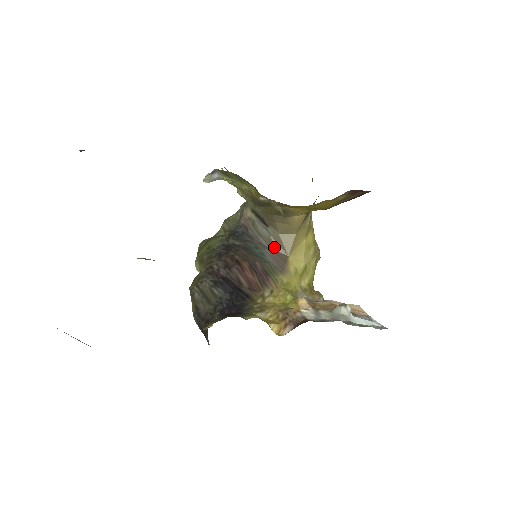
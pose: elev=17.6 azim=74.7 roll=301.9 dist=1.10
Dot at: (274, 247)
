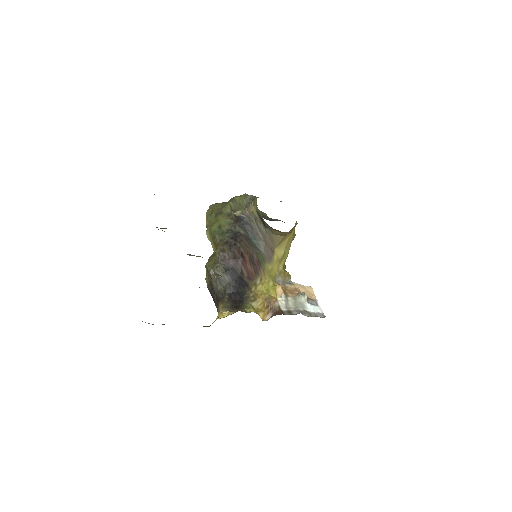
Dot at: (267, 241)
